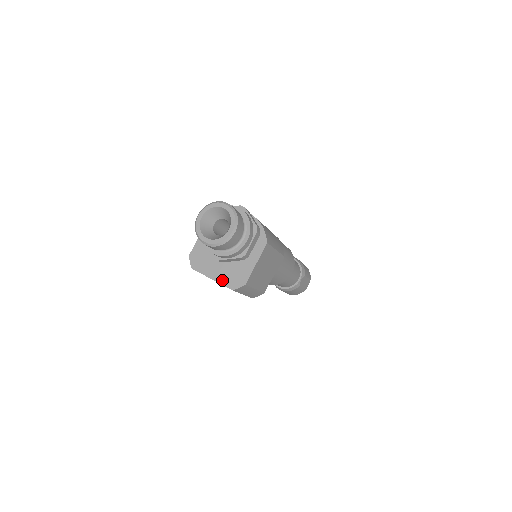
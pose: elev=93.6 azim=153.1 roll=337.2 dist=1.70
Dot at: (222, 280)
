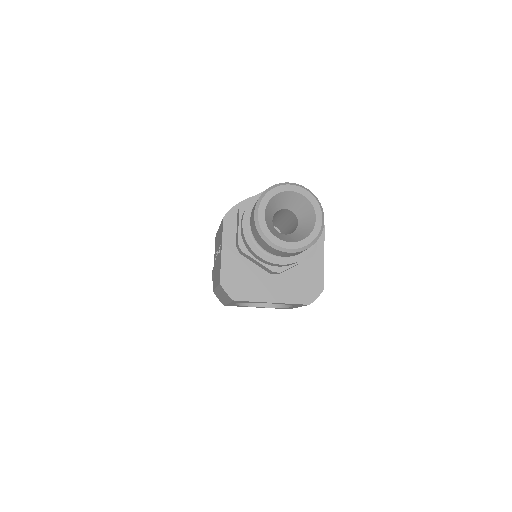
Dot at: (289, 298)
